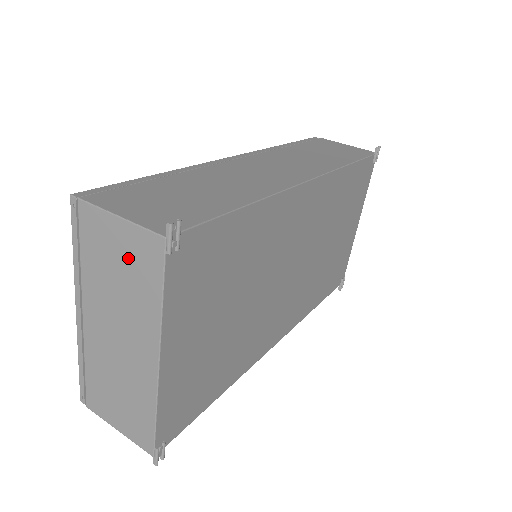
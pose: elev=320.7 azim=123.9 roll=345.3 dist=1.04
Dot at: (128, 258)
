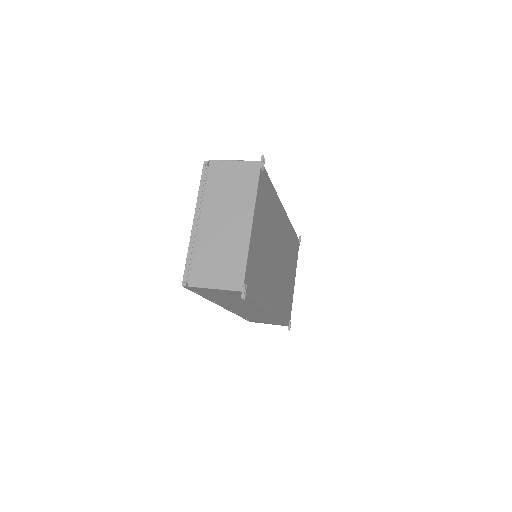
Dot at: (238, 177)
